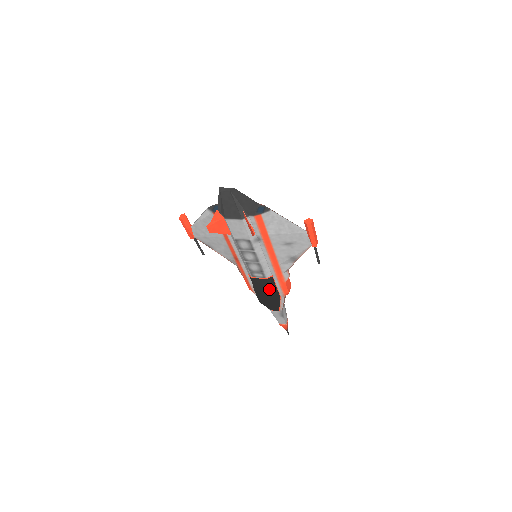
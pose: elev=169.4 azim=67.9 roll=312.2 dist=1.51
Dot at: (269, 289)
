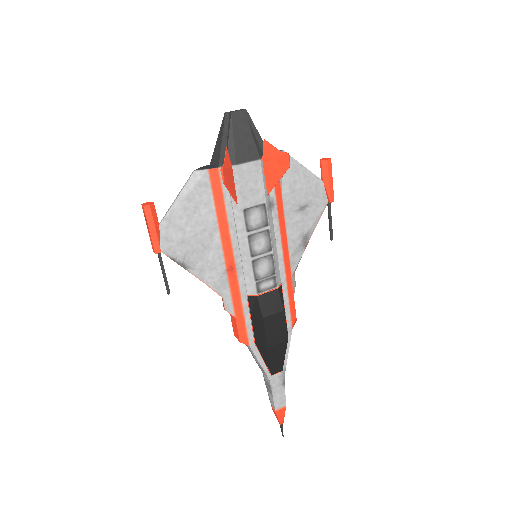
Dot at: (283, 307)
